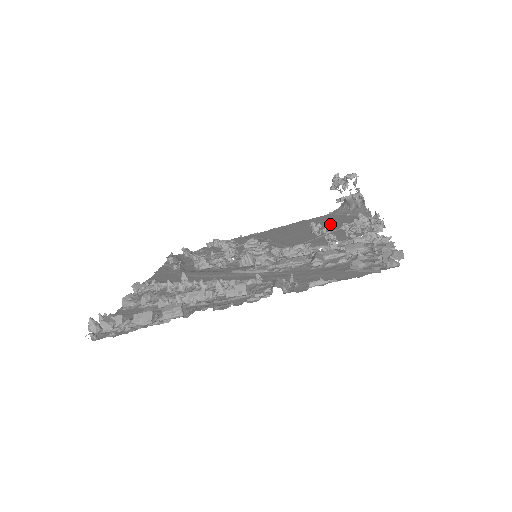
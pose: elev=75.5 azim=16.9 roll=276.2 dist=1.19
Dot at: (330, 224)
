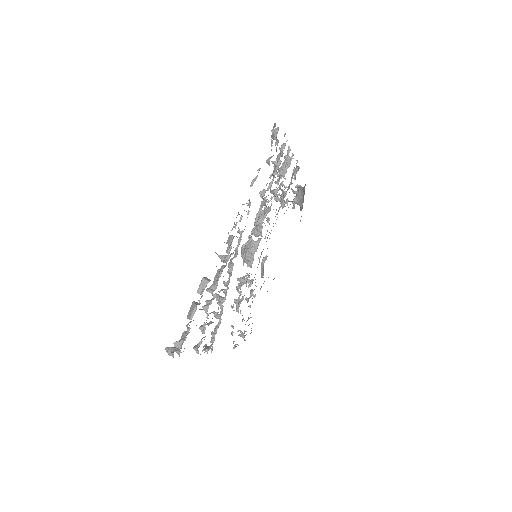
Dot at: occluded
